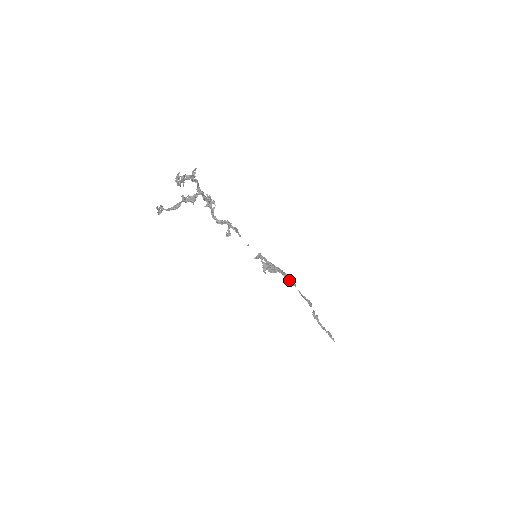
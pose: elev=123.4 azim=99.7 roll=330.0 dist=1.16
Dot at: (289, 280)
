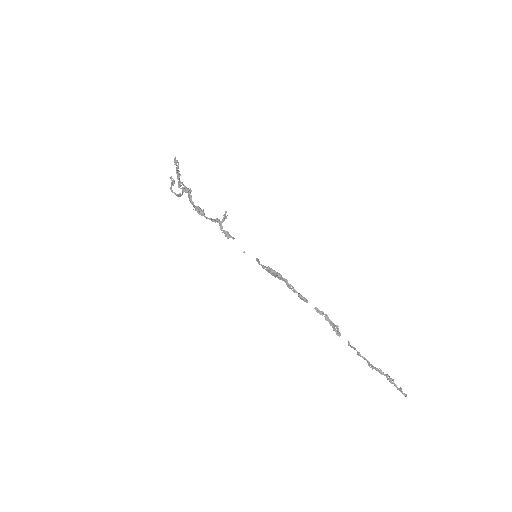
Dot at: (297, 292)
